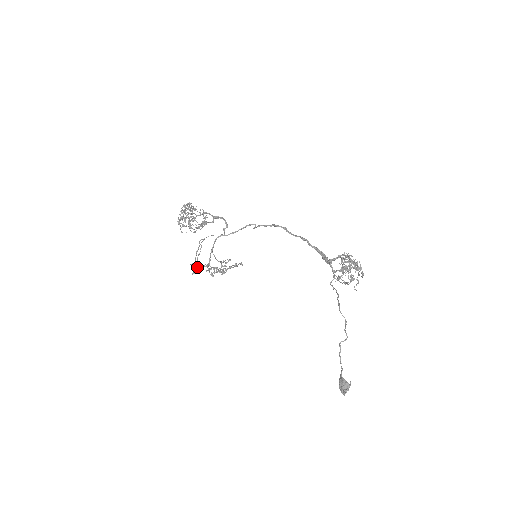
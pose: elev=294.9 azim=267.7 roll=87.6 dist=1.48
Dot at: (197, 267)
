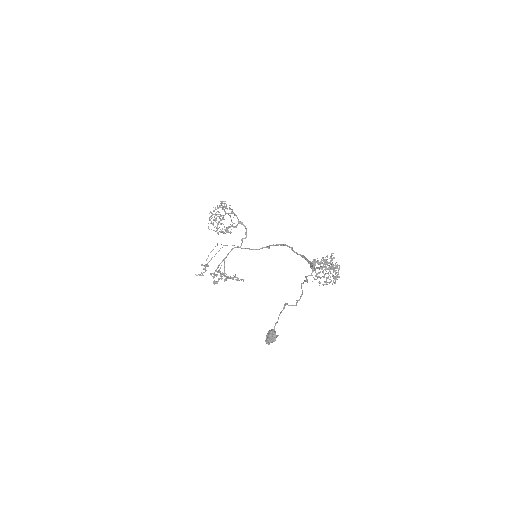
Dot at: (205, 265)
